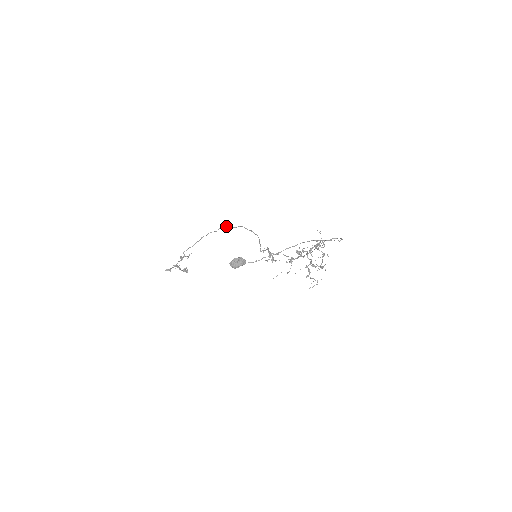
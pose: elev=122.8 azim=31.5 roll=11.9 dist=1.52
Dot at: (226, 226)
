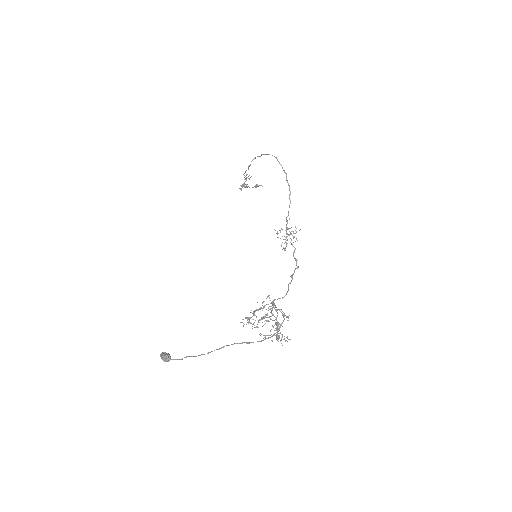
Dot at: (265, 154)
